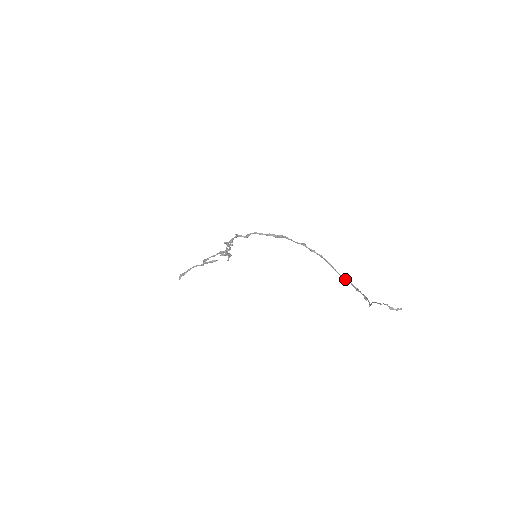
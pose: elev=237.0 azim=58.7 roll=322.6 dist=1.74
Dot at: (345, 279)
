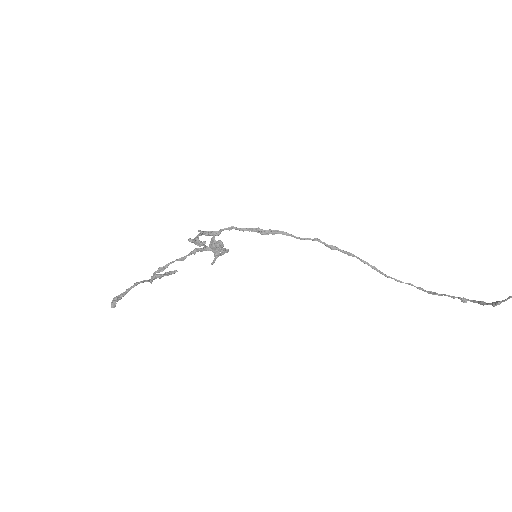
Dot at: (402, 282)
